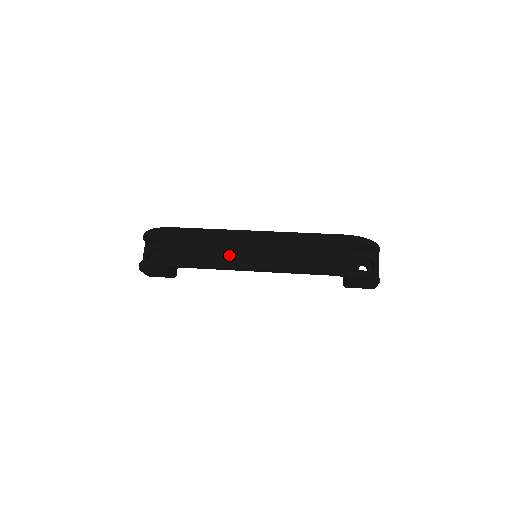
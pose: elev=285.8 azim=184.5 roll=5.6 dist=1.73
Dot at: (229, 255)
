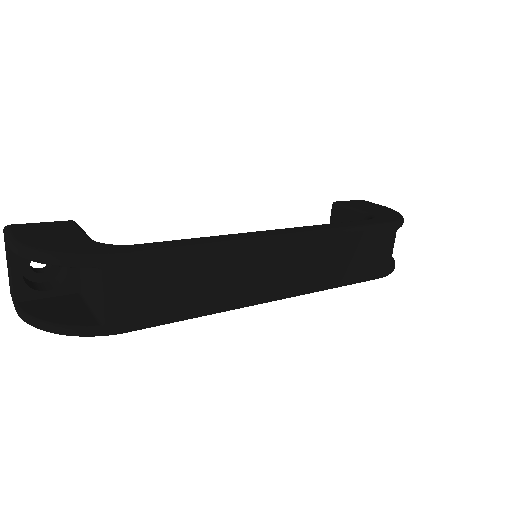
Dot at: (244, 289)
